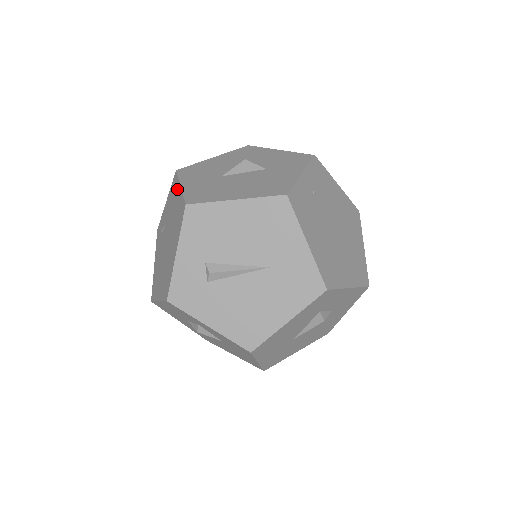
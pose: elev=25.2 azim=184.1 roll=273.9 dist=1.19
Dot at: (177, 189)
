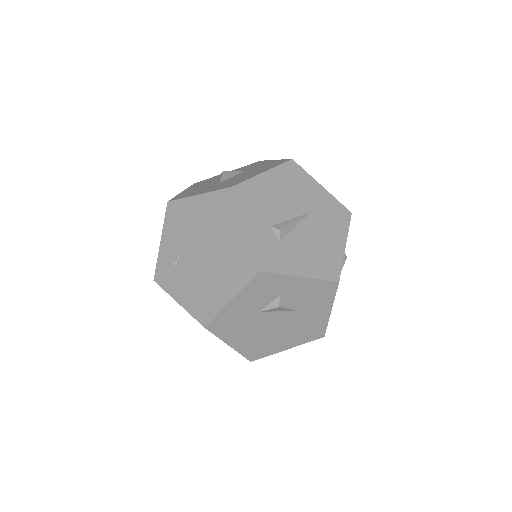
Dot at: (190, 204)
